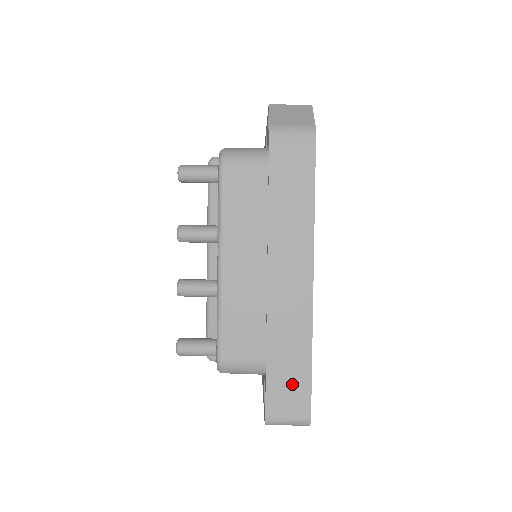
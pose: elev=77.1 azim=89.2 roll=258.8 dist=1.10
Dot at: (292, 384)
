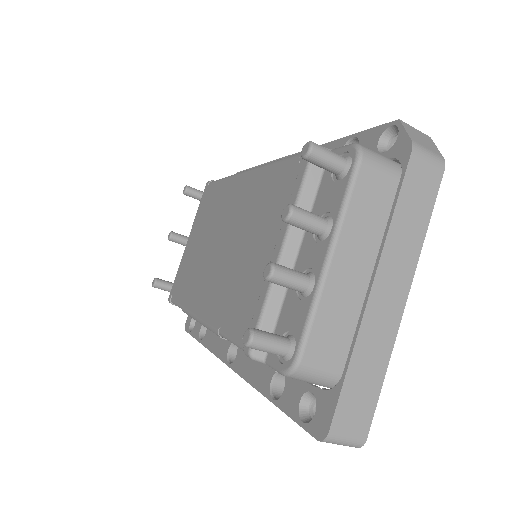
Dot at: (361, 402)
